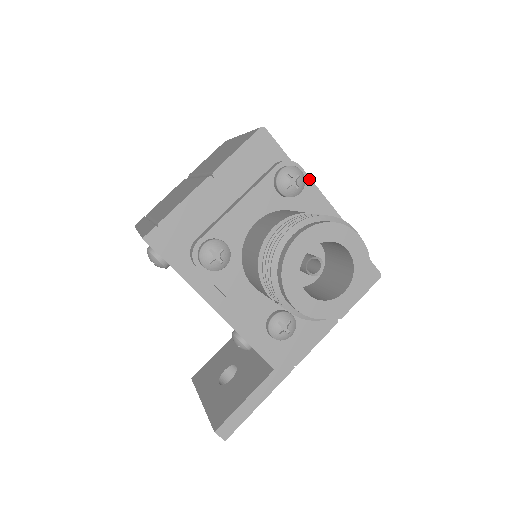
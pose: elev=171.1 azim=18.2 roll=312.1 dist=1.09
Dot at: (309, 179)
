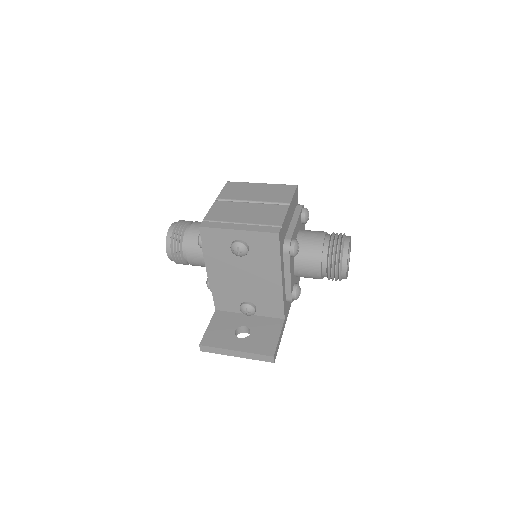
Dot at: occluded
